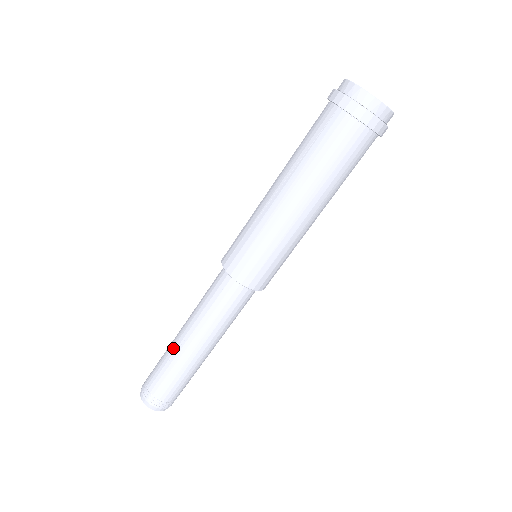
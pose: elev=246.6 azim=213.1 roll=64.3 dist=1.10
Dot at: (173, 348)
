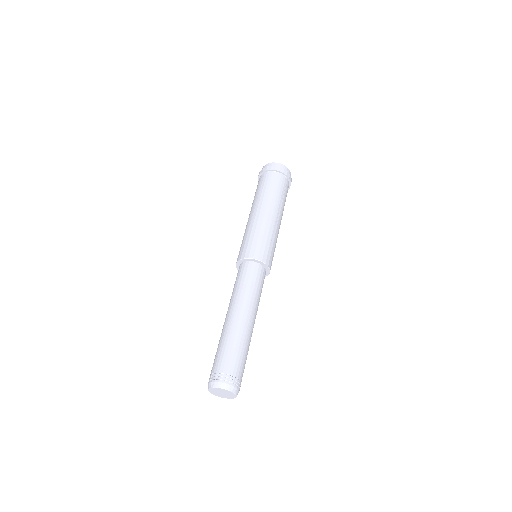
Dot at: (222, 331)
